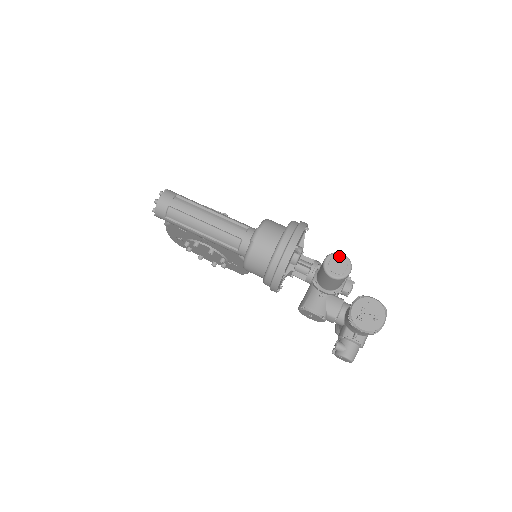
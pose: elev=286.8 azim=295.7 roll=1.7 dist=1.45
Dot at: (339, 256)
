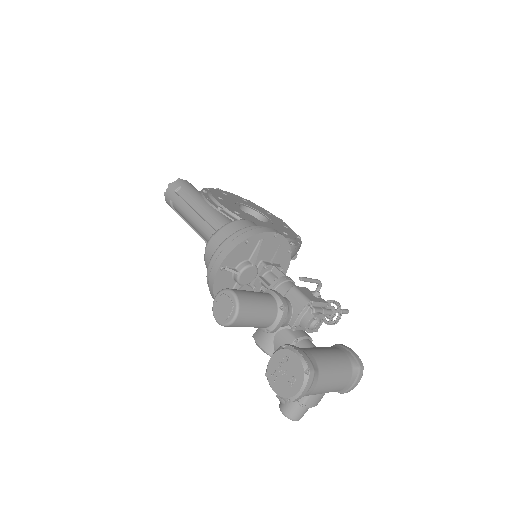
Dot at: (228, 295)
